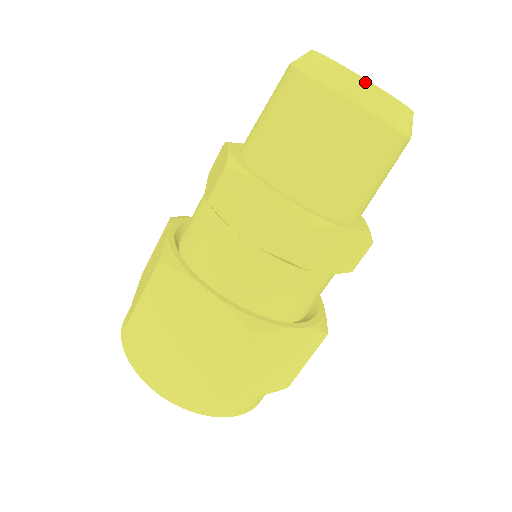
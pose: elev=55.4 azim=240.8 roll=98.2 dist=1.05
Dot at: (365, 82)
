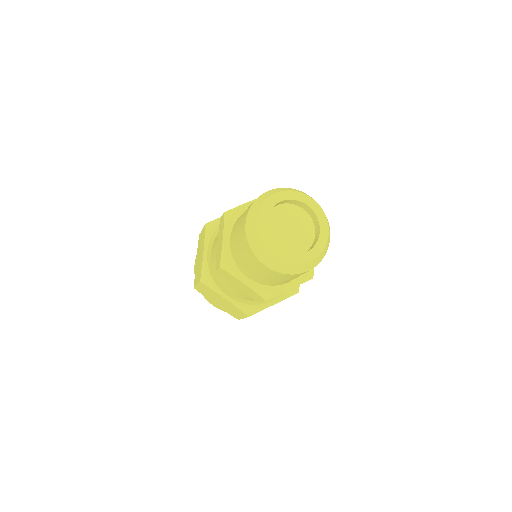
Dot at: (281, 262)
